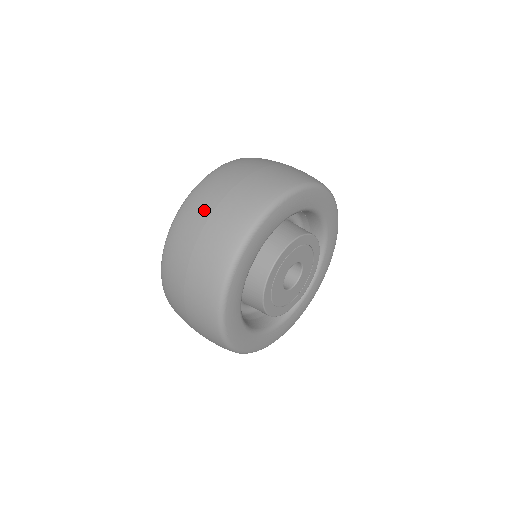
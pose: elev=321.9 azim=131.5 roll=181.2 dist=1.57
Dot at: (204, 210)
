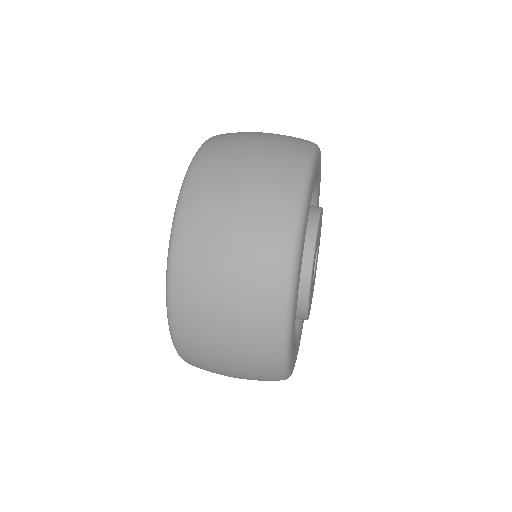
Dot at: (210, 321)
